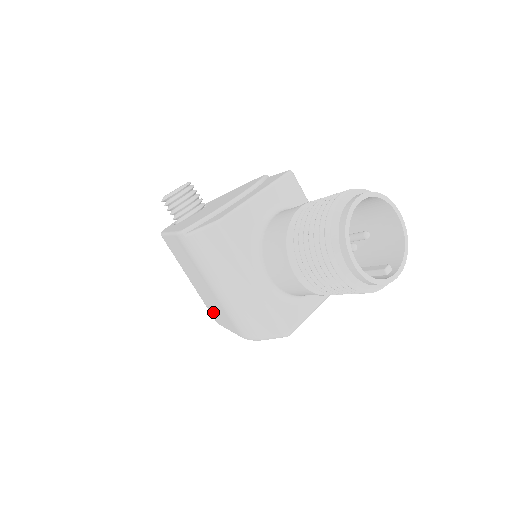
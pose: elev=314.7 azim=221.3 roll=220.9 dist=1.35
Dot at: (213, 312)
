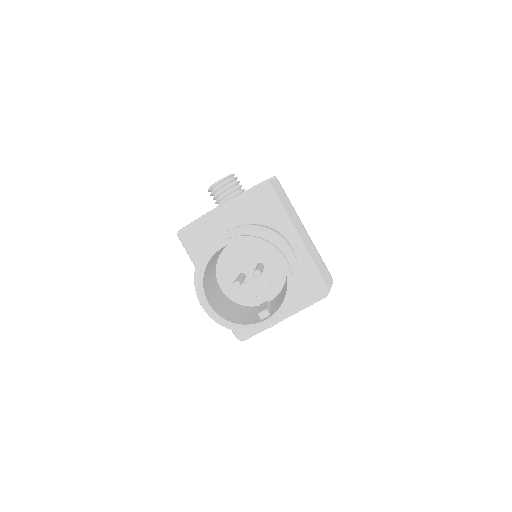
Dot at: occluded
